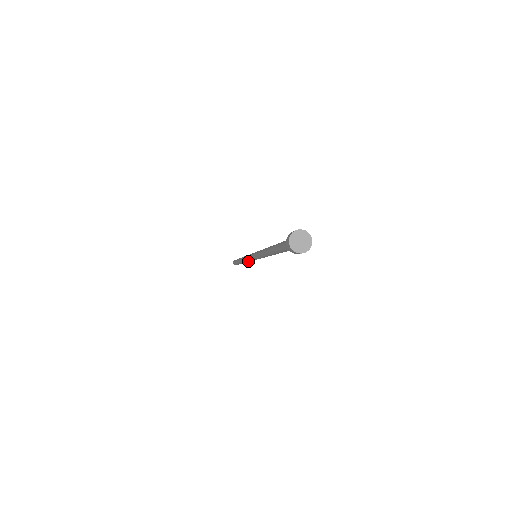
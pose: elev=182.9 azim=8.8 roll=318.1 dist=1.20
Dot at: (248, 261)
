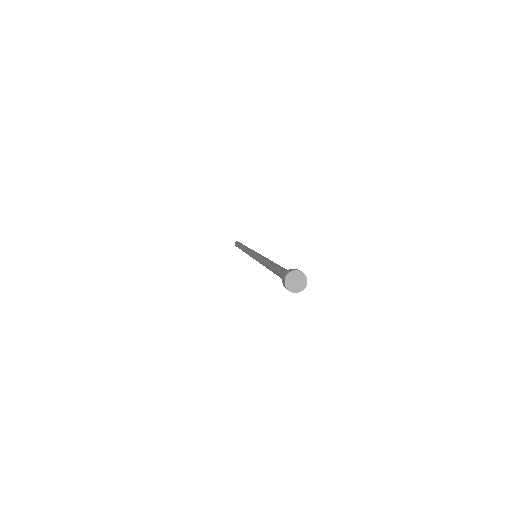
Dot at: occluded
